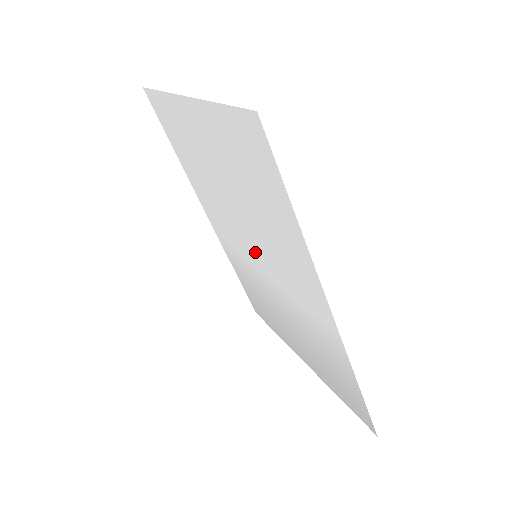
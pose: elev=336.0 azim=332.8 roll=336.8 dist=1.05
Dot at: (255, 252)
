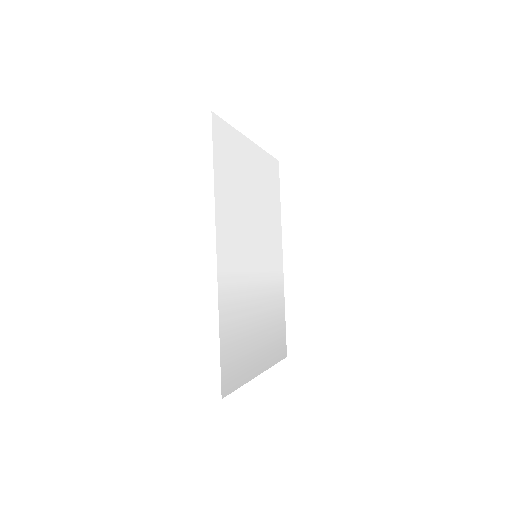
Dot at: (255, 251)
